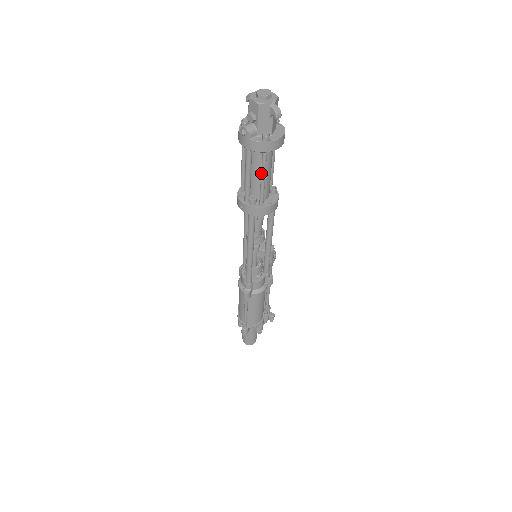
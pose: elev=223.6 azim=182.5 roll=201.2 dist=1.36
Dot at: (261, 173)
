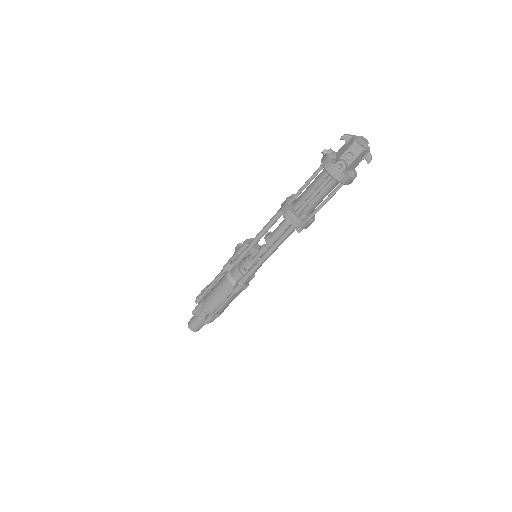
Dot at: (328, 198)
